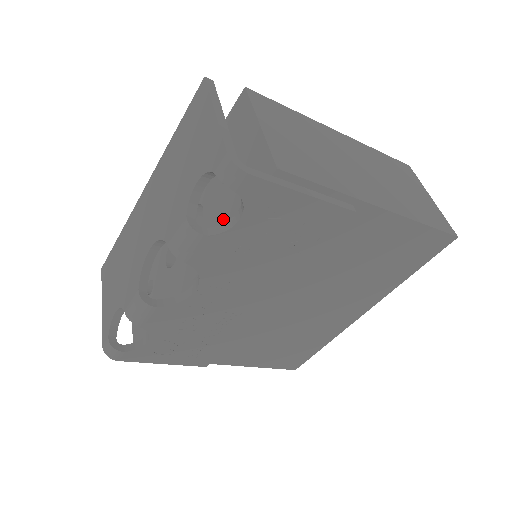
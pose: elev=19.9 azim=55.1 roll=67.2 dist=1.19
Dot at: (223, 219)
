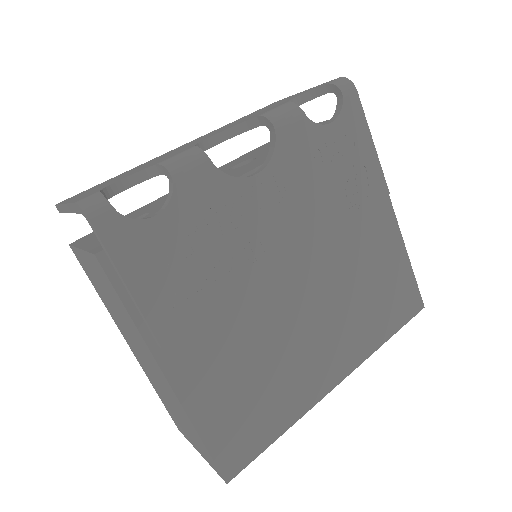
Dot at: occluded
